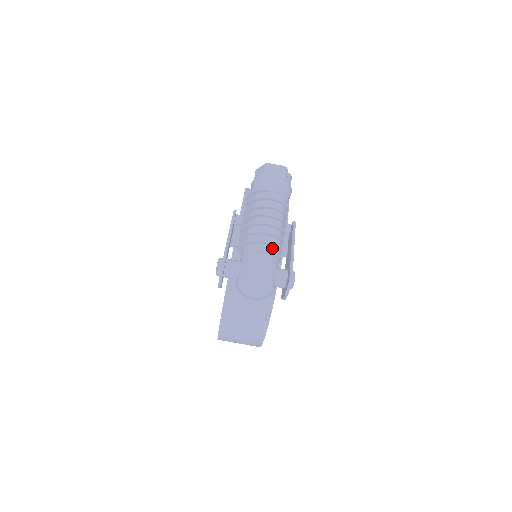
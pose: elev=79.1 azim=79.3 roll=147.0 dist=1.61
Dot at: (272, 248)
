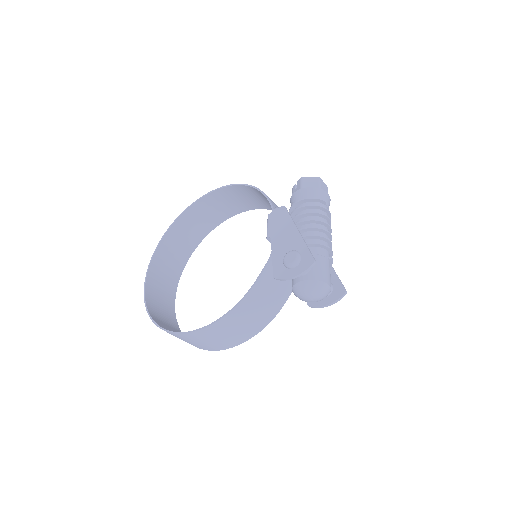
Dot at: occluded
